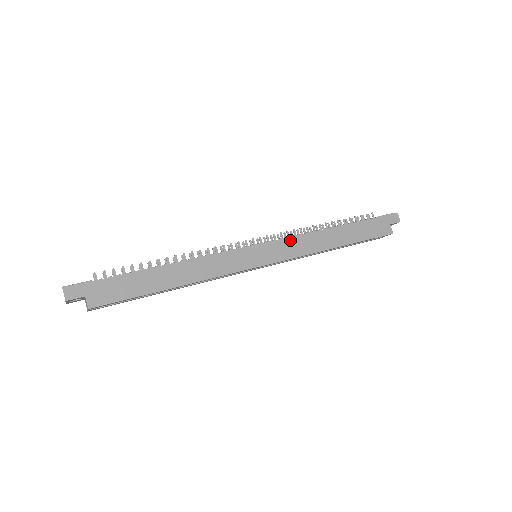
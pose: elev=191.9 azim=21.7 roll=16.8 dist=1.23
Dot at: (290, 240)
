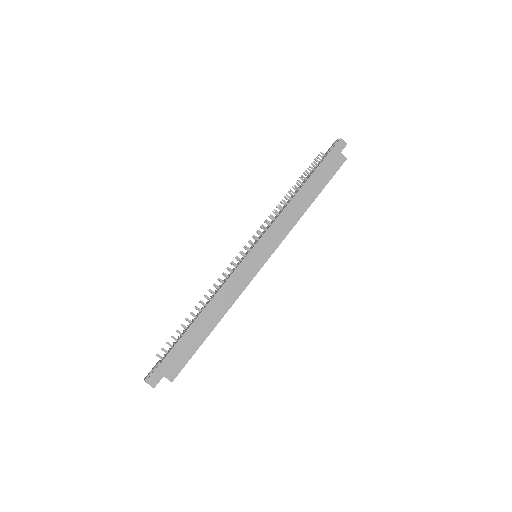
Dot at: (273, 227)
